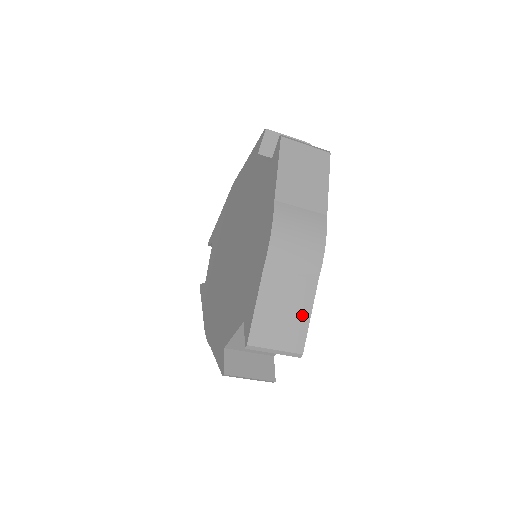
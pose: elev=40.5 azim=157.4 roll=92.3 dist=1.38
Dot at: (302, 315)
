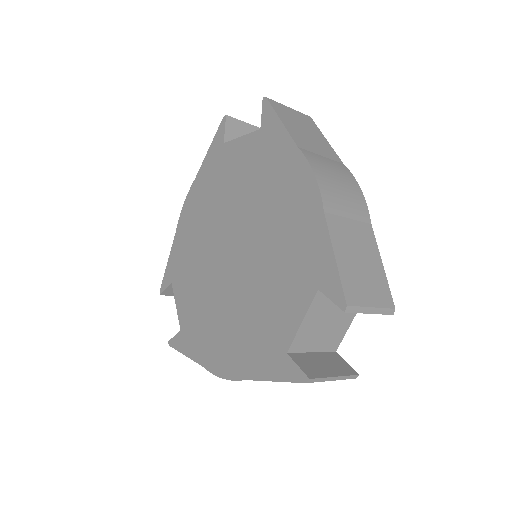
Dot at: (376, 263)
